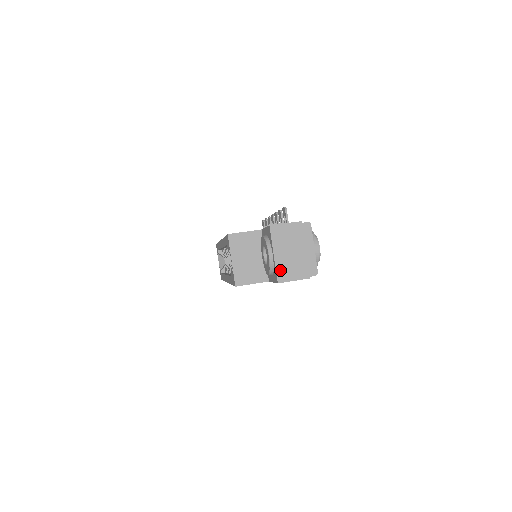
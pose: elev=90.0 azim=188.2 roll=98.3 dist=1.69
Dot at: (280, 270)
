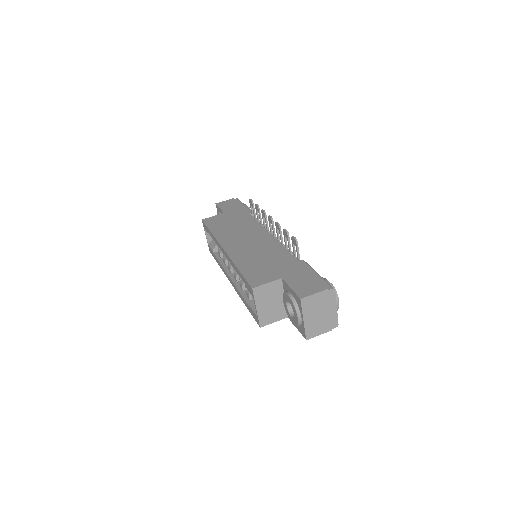
Dot at: (308, 330)
